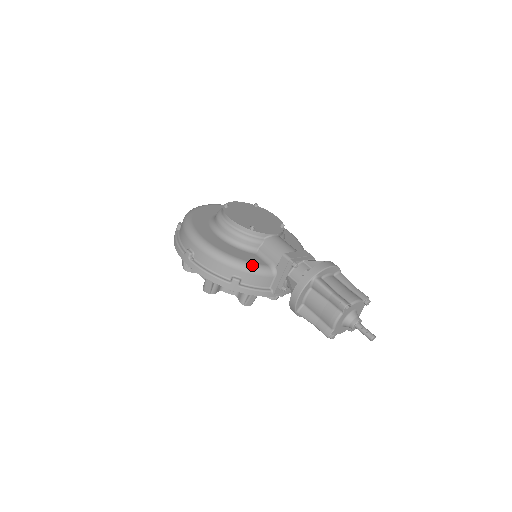
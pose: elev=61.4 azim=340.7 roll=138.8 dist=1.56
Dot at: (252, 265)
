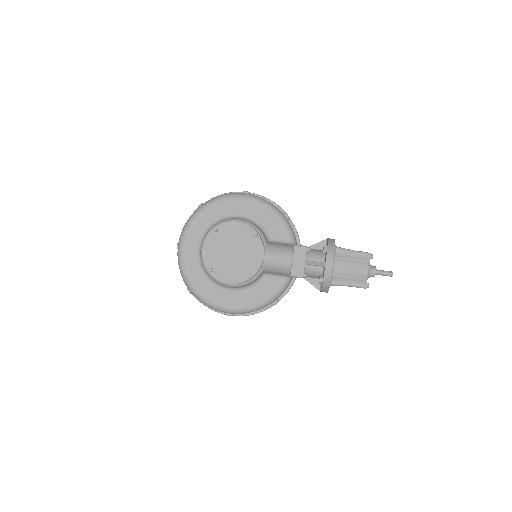
Dot at: (277, 293)
